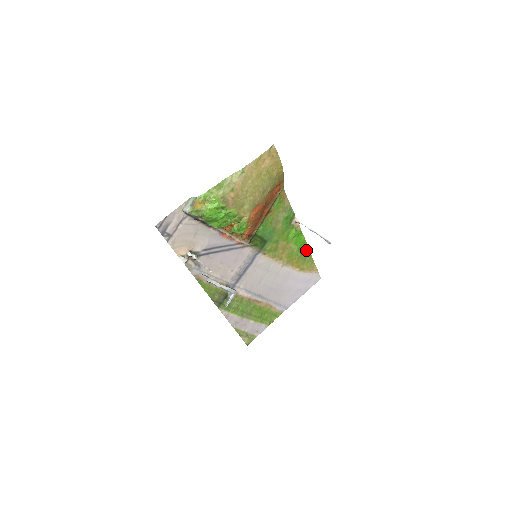
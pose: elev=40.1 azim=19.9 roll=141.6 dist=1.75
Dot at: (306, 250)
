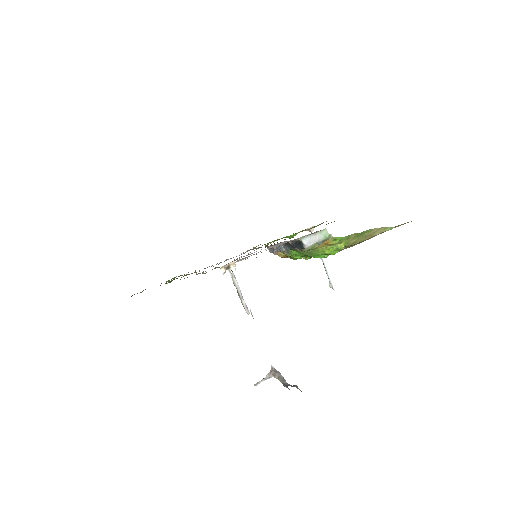
Dot at: occluded
